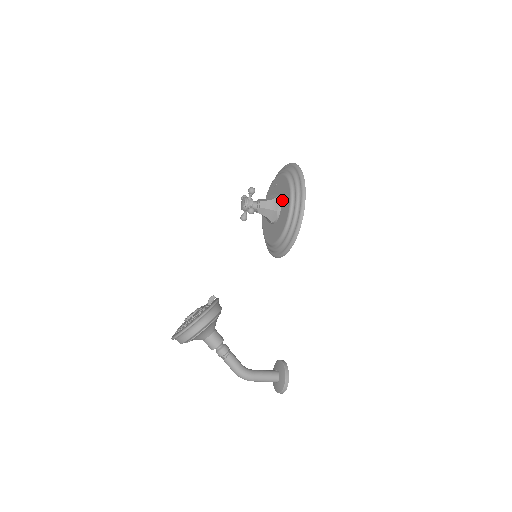
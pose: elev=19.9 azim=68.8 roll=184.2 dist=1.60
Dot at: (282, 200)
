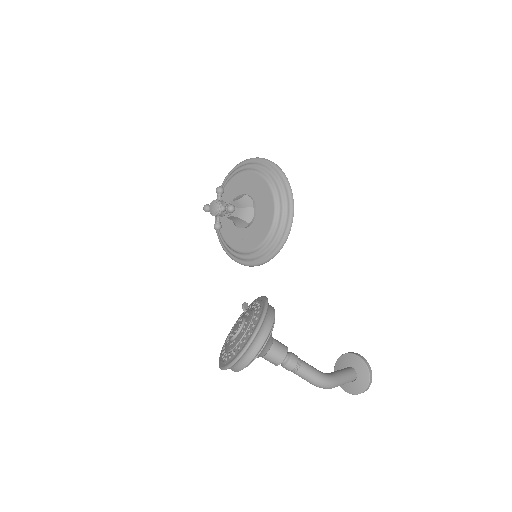
Dot at: (253, 194)
